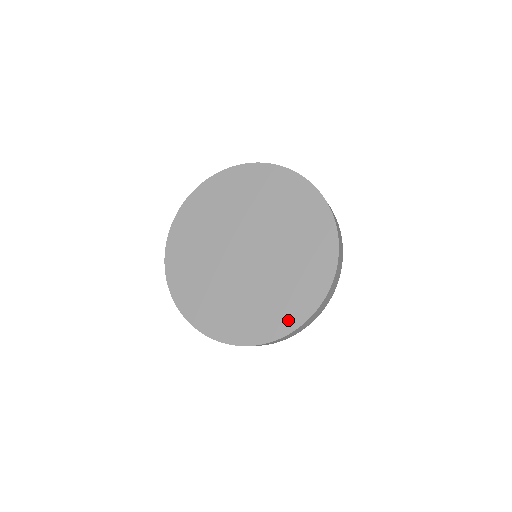
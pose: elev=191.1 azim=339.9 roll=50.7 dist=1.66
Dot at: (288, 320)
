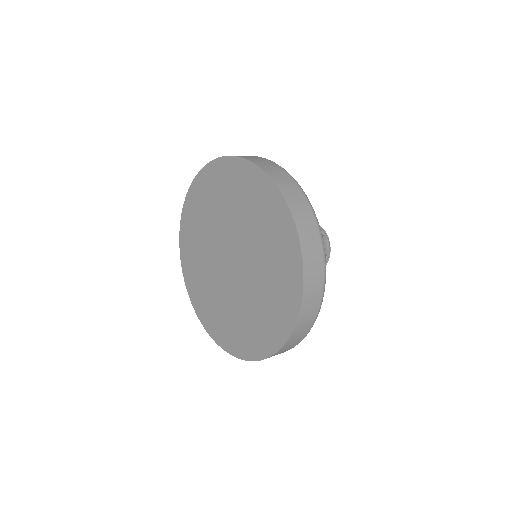
Dot at: (227, 342)
